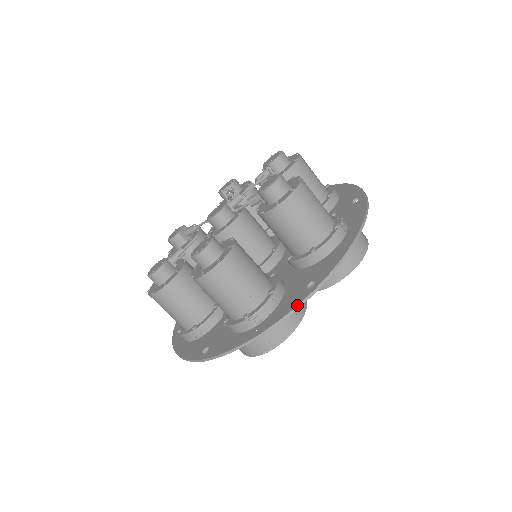
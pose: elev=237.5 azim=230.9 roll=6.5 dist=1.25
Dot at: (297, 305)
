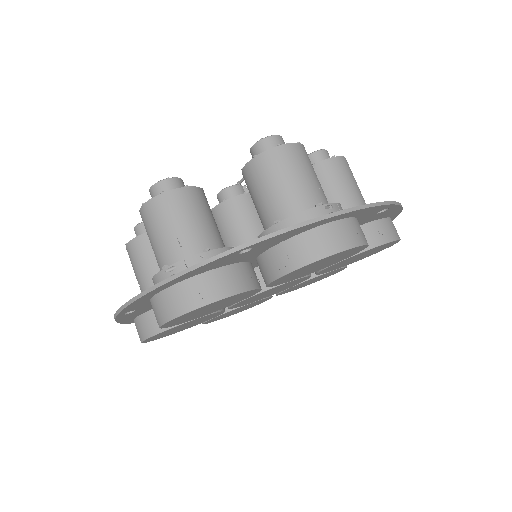
Dot at: occluded
